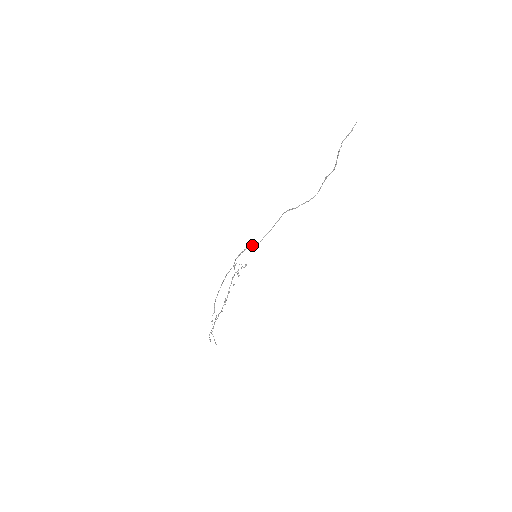
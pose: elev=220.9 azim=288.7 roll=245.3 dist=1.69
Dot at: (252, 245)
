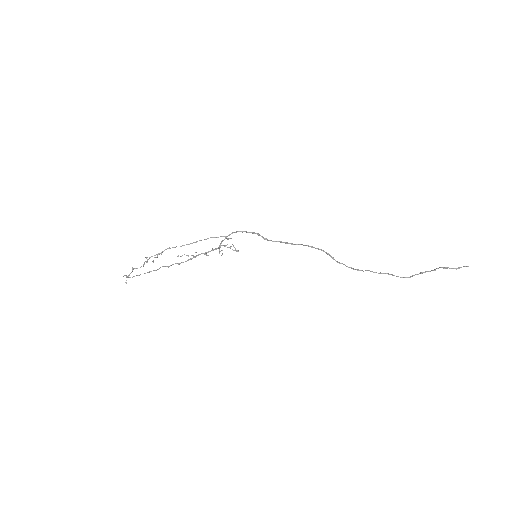
Dot at: occluded
